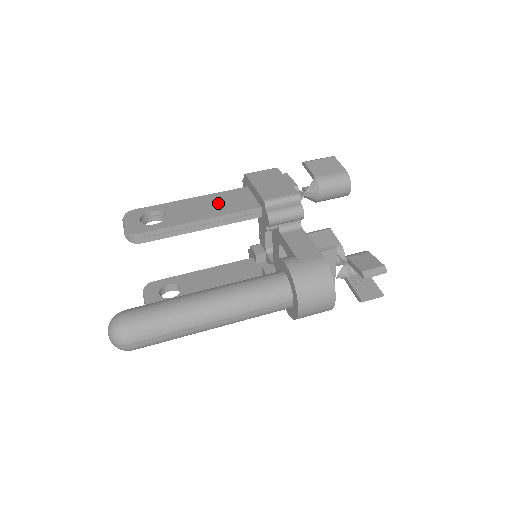
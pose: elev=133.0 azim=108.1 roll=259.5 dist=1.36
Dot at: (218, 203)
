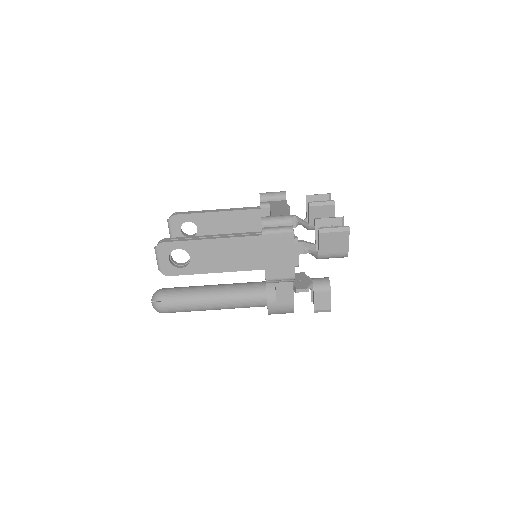
Dot at: (233, 254)
